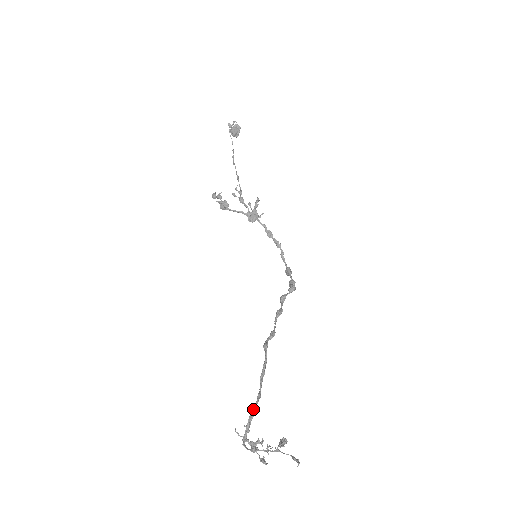
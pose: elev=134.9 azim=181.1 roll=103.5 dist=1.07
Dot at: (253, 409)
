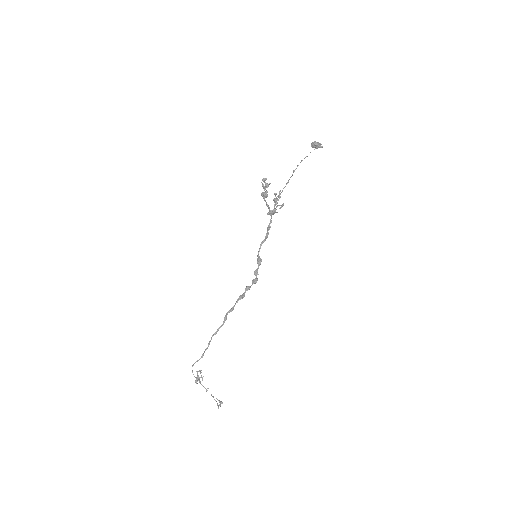
Dot at: occluded
